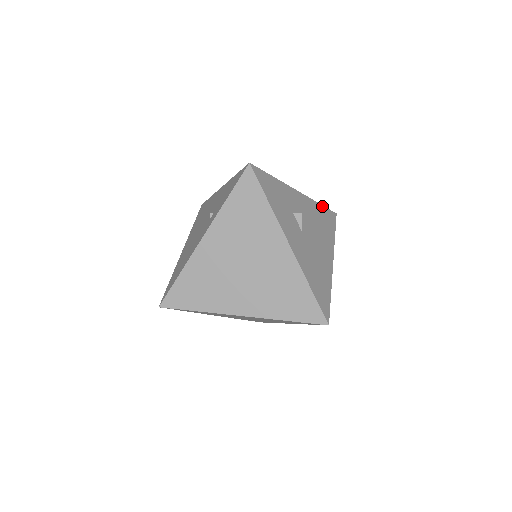
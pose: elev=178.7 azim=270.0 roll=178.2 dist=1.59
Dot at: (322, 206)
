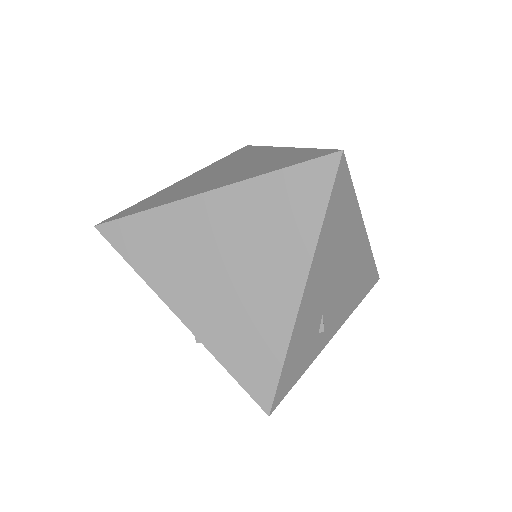
Dot at: occluded
